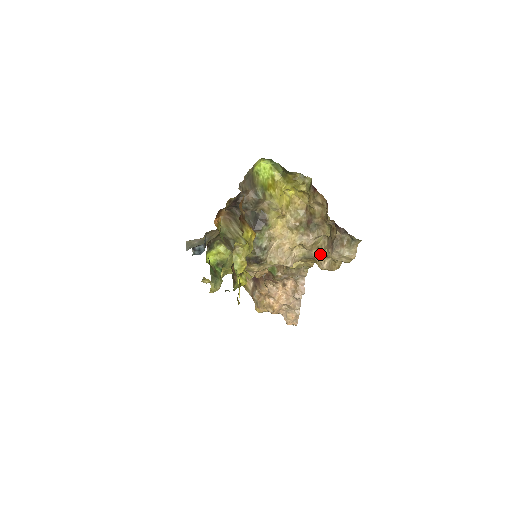
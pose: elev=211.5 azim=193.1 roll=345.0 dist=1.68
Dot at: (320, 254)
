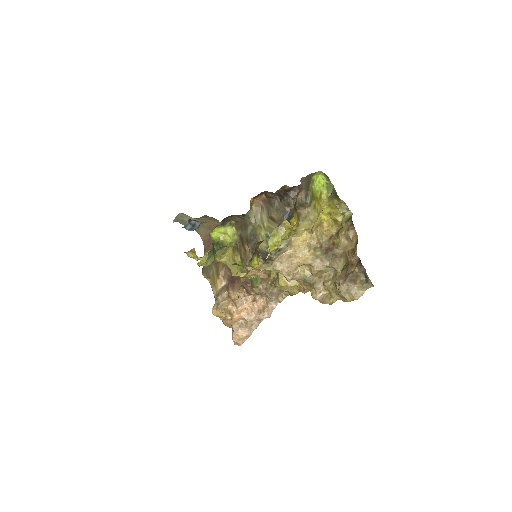
Dot at: (320, 283)
